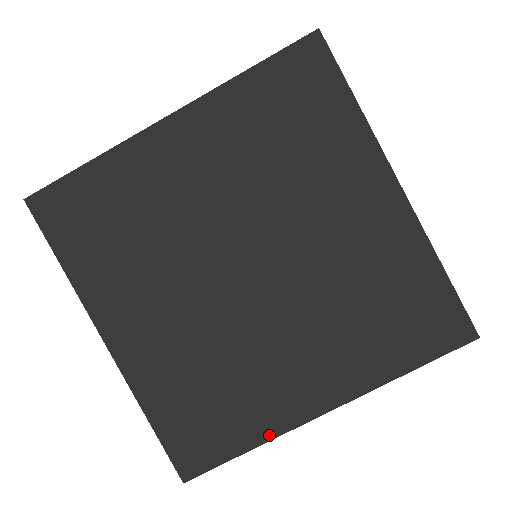
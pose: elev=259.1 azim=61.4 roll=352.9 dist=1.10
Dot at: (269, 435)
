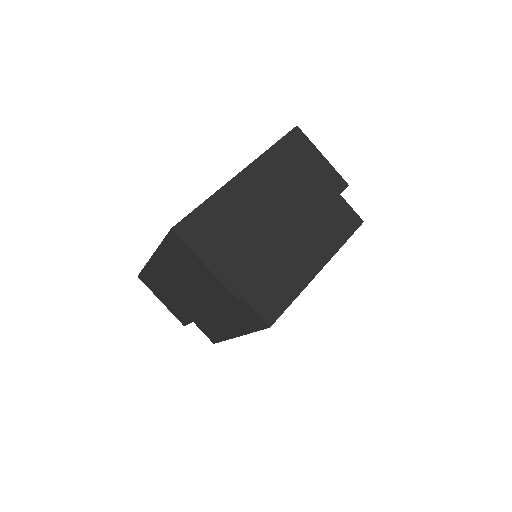
Dot at: (215, 193)
